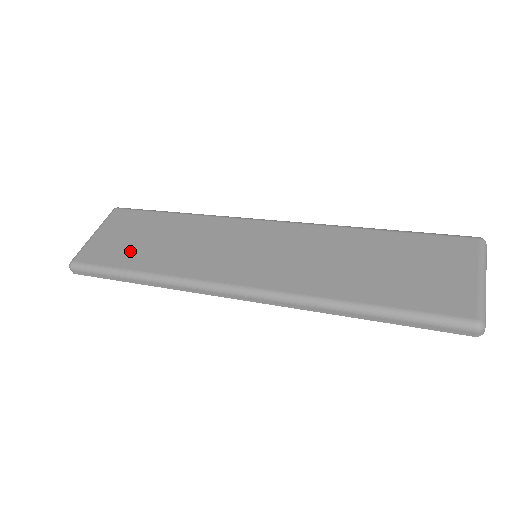
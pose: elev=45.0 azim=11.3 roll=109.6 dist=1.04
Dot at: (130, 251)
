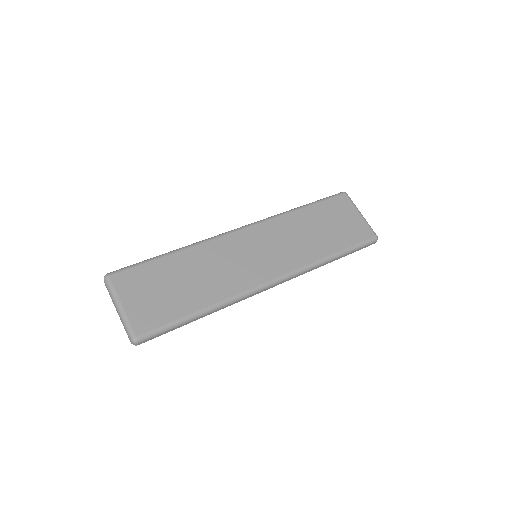
Dot at: (175, 301)
